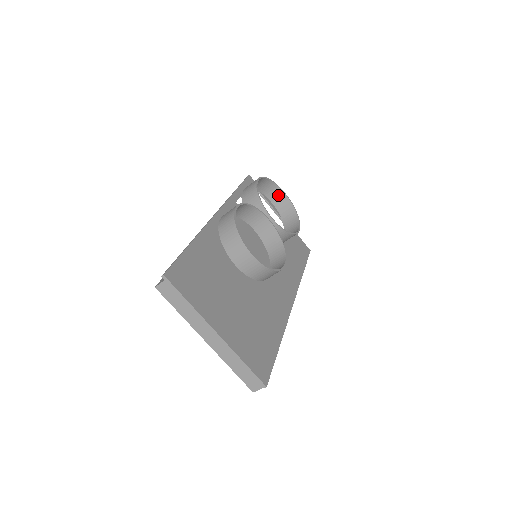
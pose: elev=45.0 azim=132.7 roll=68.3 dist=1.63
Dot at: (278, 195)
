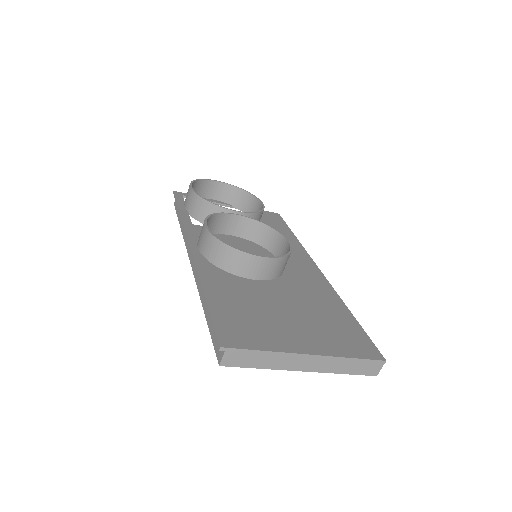
Dot at: (214, 188)
